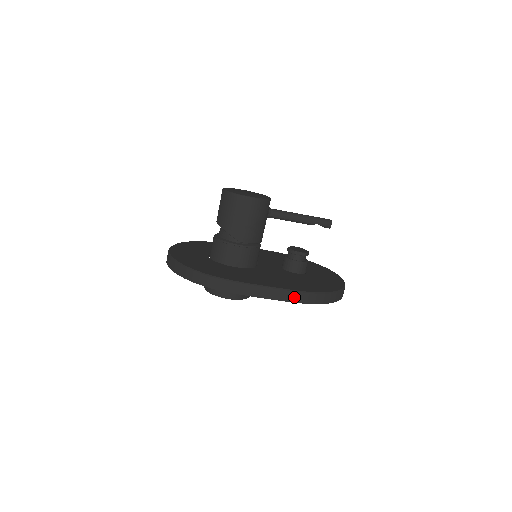
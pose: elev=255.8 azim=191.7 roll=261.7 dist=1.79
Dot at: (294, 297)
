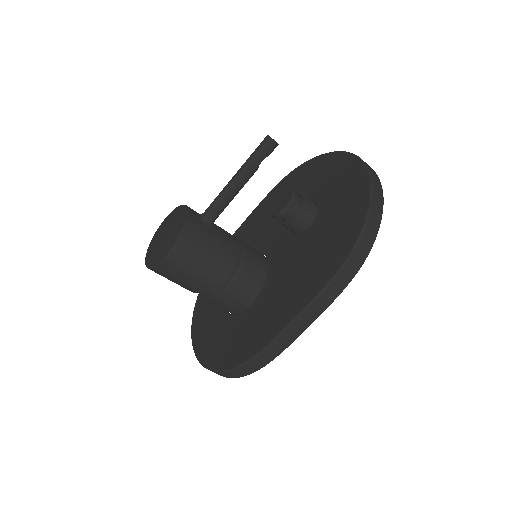
Dot at: (331, 294)
